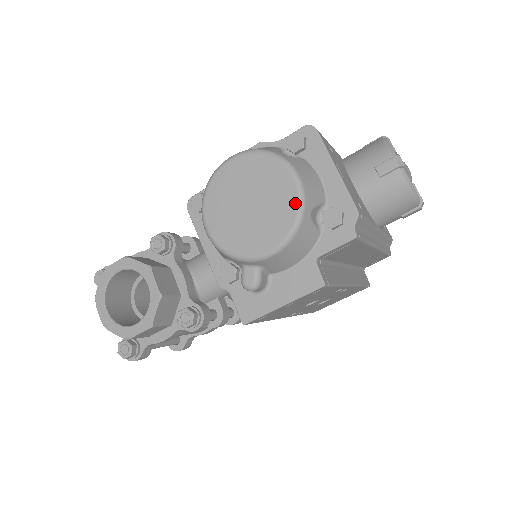
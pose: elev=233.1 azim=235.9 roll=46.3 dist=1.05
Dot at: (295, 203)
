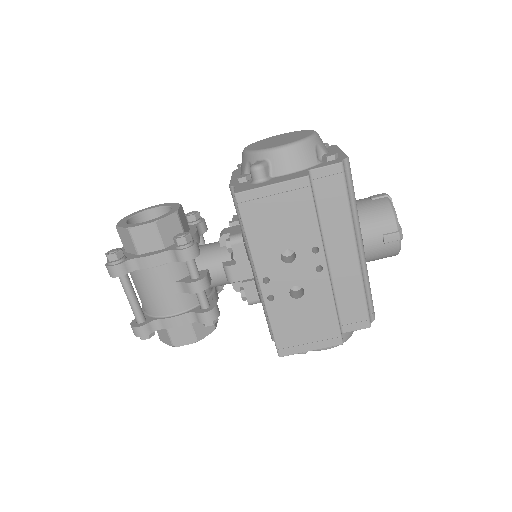
Dot at: (309, 135)
